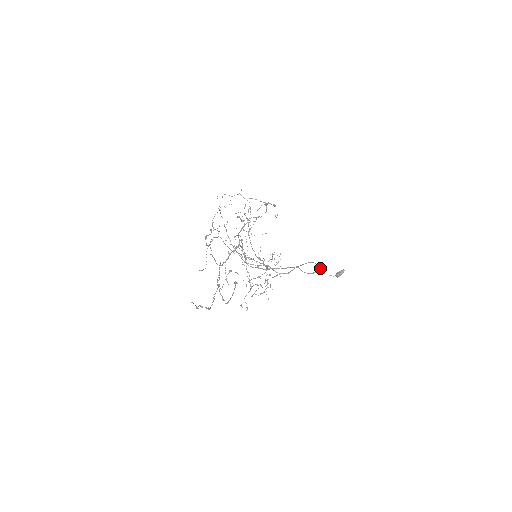
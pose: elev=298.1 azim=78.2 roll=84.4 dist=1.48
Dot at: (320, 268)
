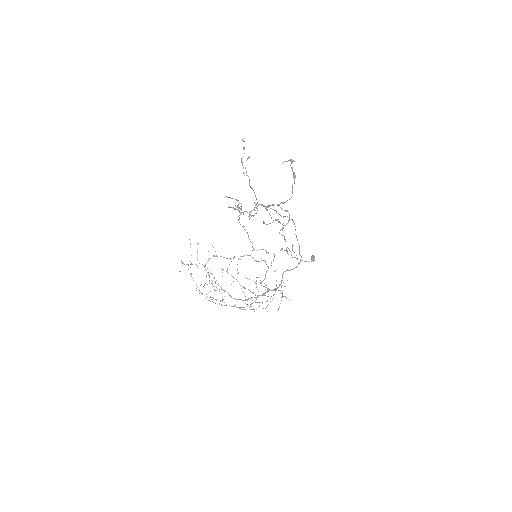
Dot at: (300, 255)
